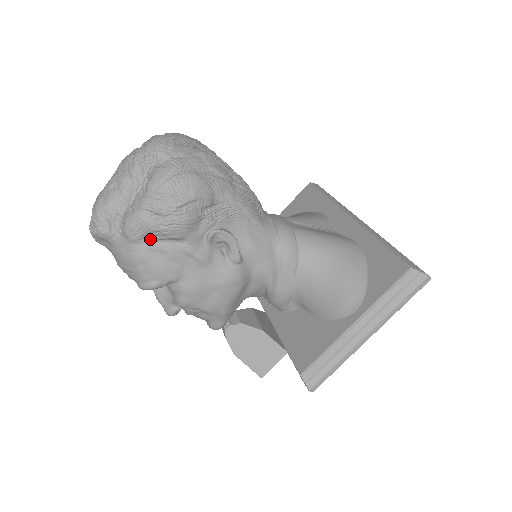
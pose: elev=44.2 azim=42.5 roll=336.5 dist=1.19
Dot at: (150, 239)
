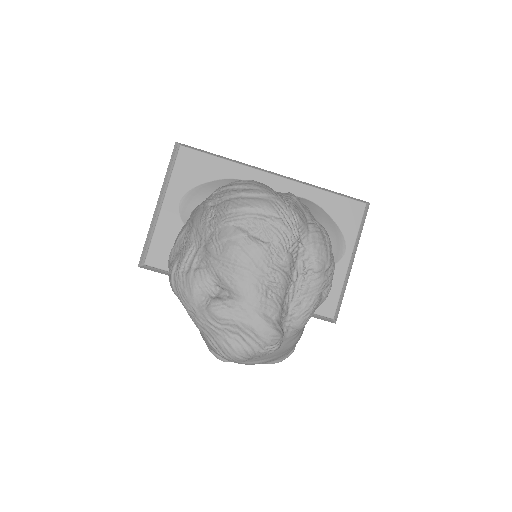
Dot at: occluded
